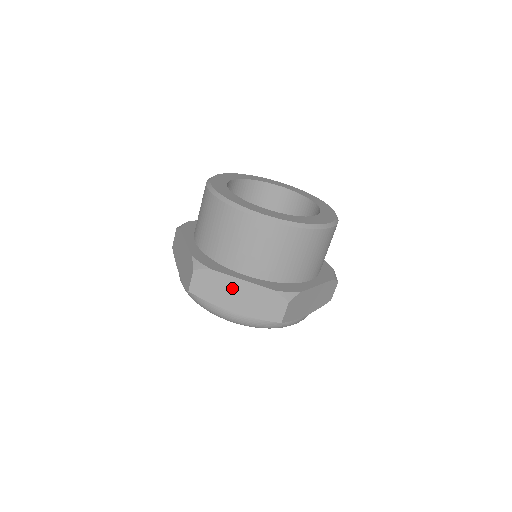
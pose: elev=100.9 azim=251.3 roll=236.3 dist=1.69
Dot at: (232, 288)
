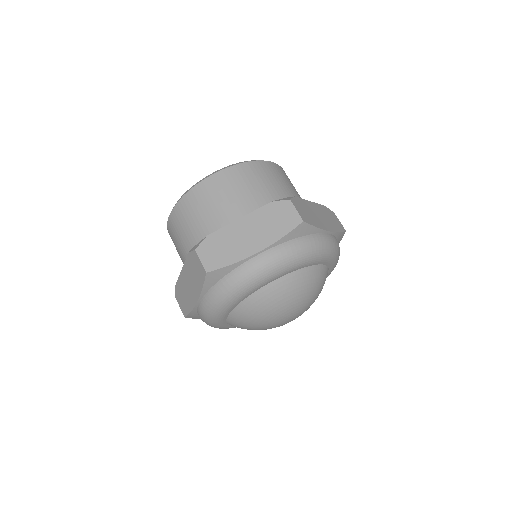
Dot at: (238, 233)
